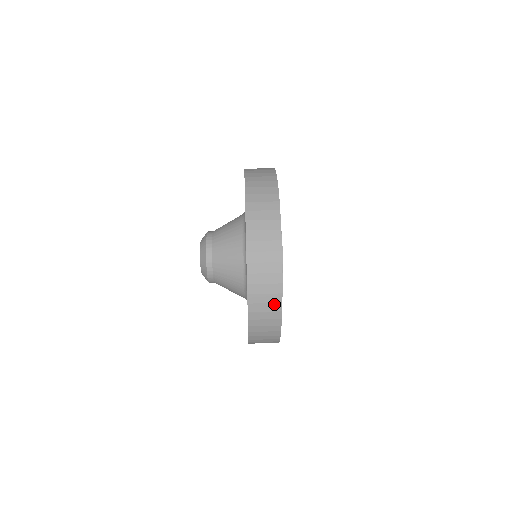
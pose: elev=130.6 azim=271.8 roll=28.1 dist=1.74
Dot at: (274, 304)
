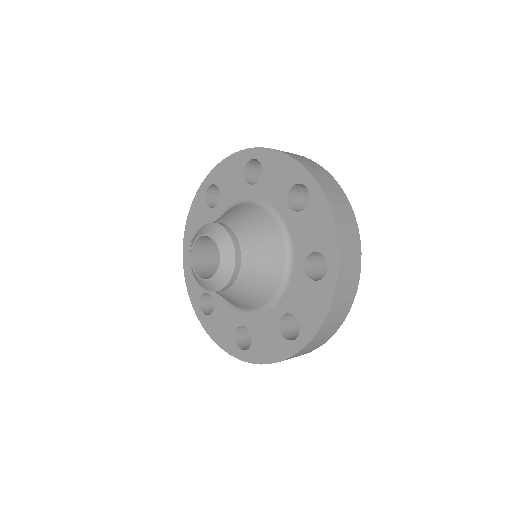
Dot at: occluded
